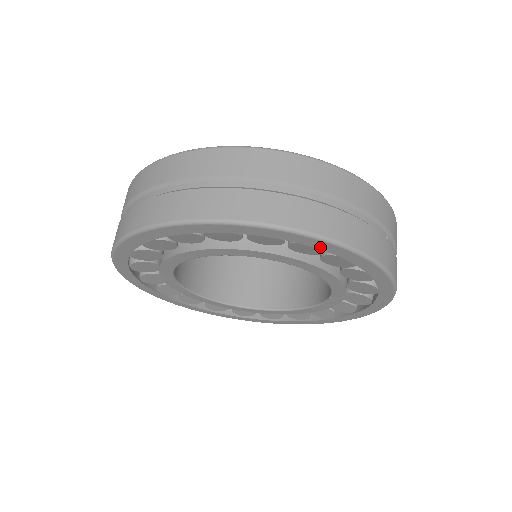
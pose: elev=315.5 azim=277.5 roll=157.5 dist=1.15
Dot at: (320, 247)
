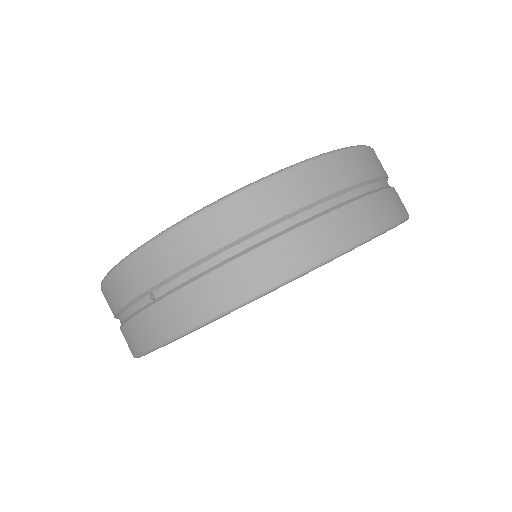
Dot at: occluded
